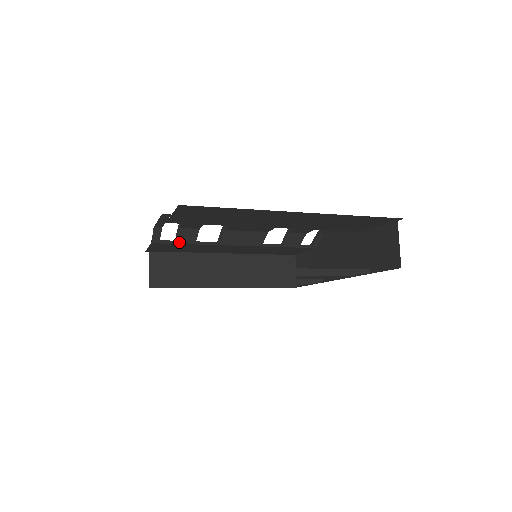
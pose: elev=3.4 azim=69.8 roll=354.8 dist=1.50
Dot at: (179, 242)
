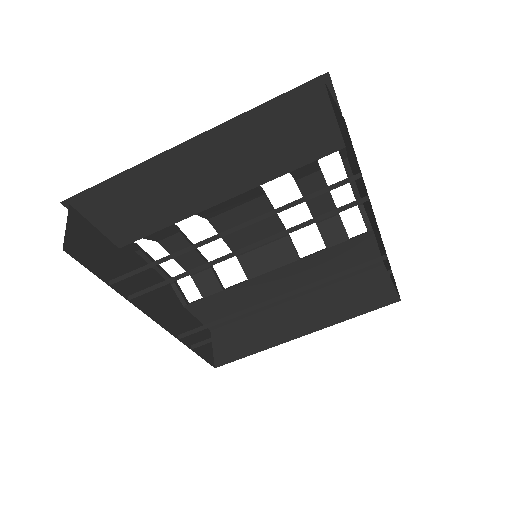
Dot at: (205, 295)
